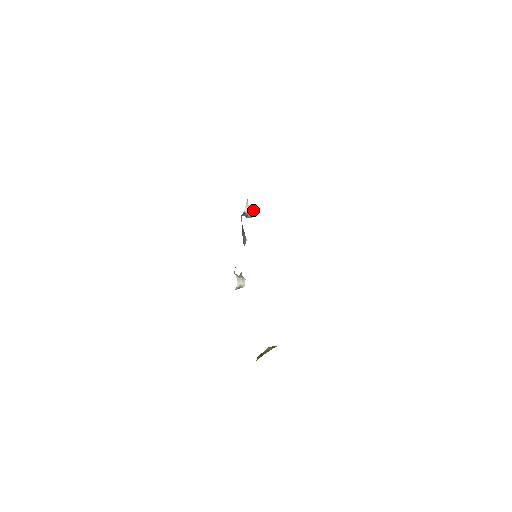
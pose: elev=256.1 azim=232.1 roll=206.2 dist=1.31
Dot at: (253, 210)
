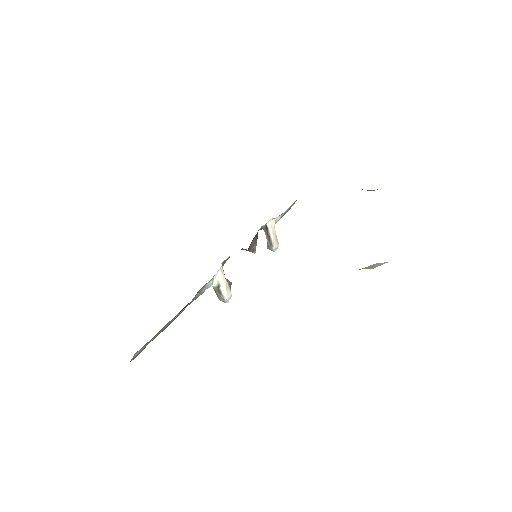
Dot at: (278, 244)
